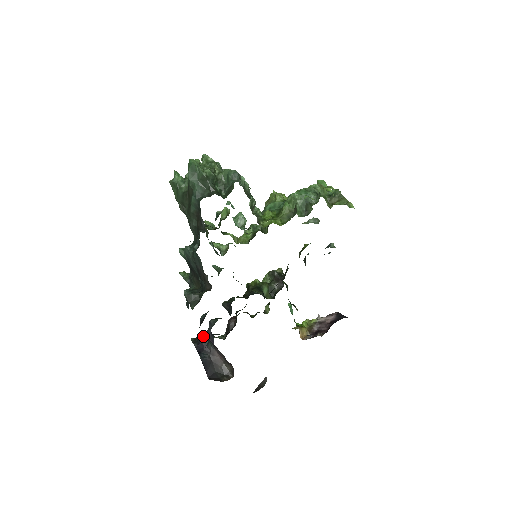
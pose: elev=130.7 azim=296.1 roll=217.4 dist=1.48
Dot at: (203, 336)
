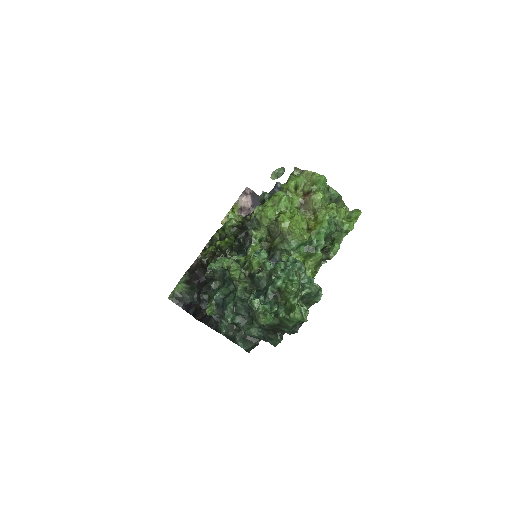
Dot at: (188, 299)
